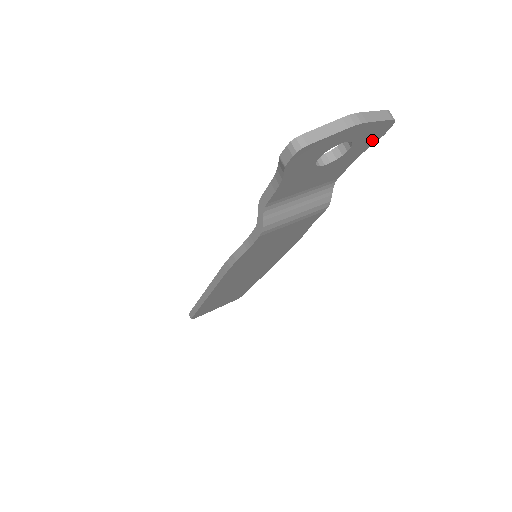
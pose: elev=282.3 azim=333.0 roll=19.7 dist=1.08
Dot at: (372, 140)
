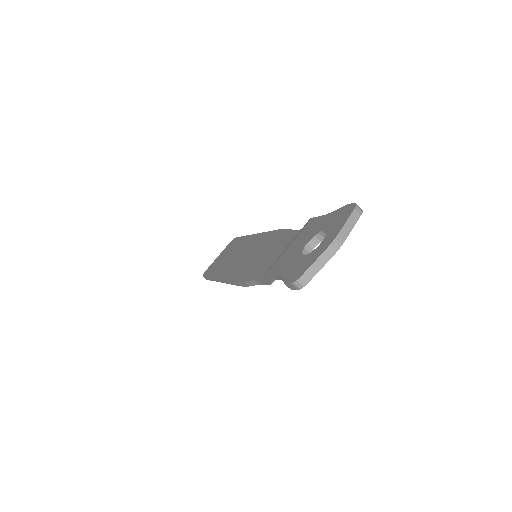
Dot at: occluded
